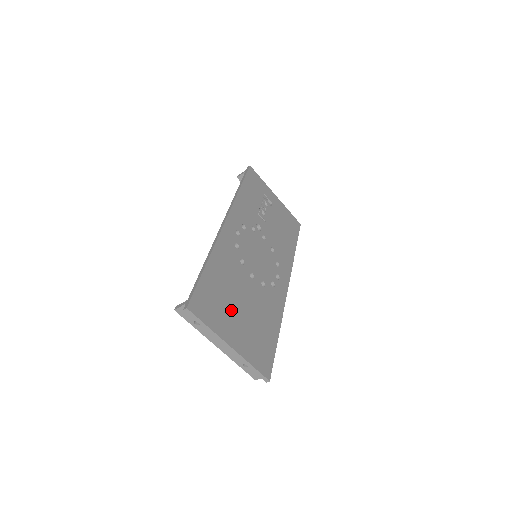
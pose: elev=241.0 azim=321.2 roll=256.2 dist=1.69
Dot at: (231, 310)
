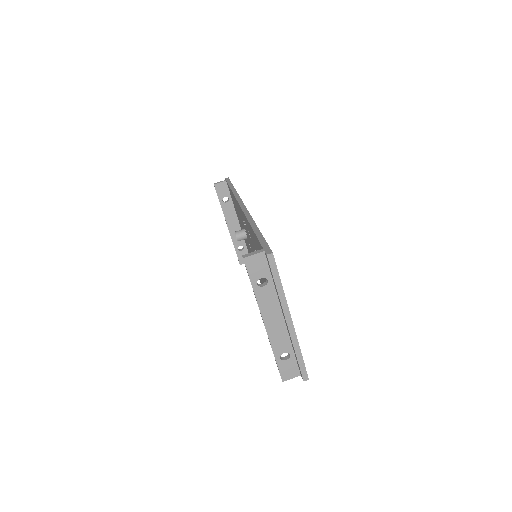
Dot at: occluded
